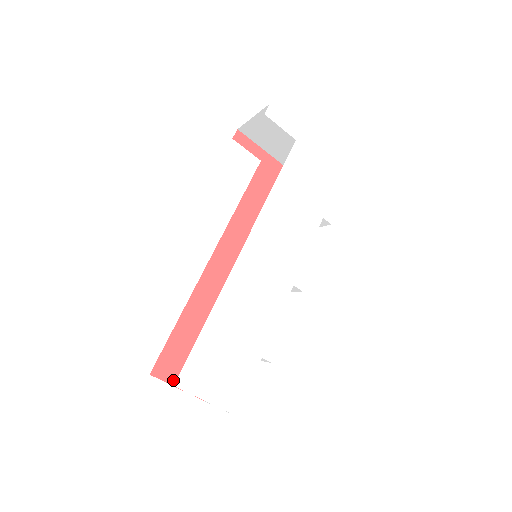
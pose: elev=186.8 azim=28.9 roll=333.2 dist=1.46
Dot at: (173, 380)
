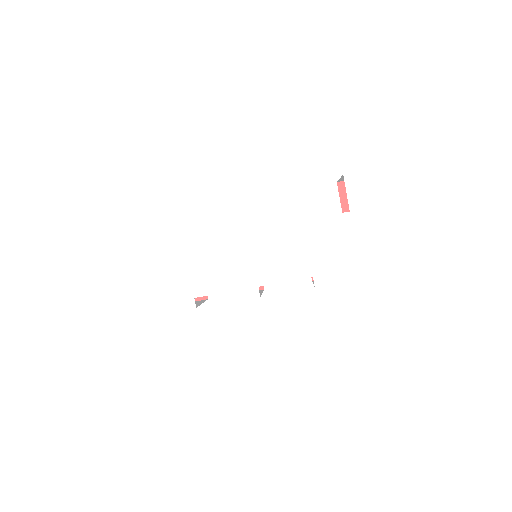
Dot at: occluded
